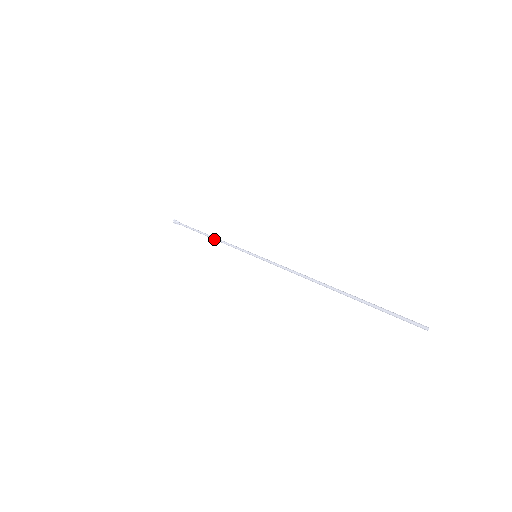
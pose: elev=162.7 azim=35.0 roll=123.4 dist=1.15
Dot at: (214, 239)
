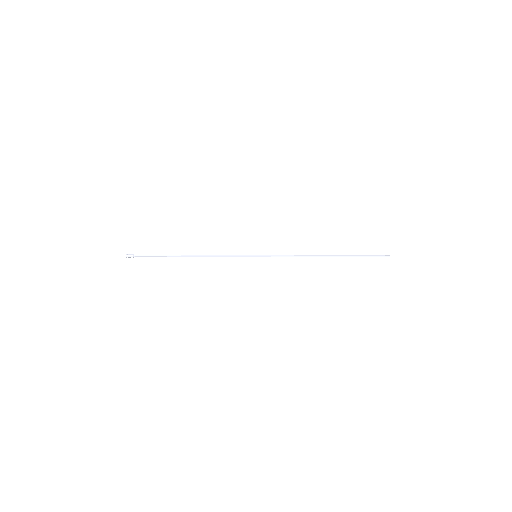
Dot at: (200, 255)
